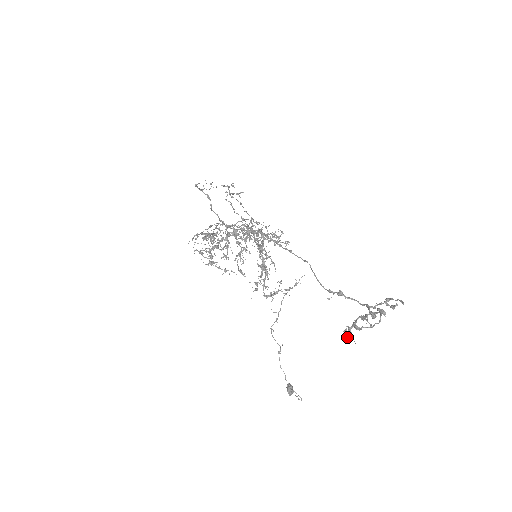
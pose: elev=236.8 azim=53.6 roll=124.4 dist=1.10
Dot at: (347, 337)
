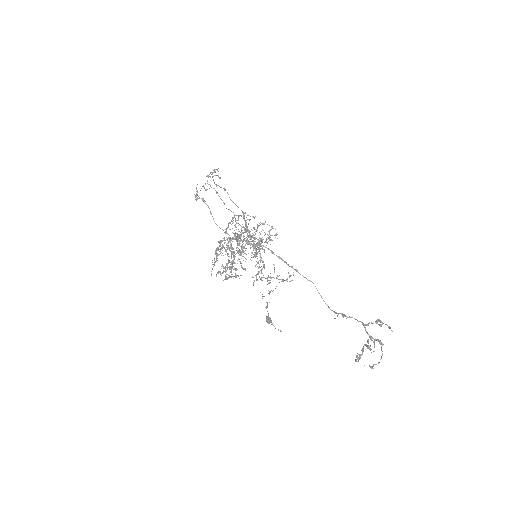
Dot at: occluded
